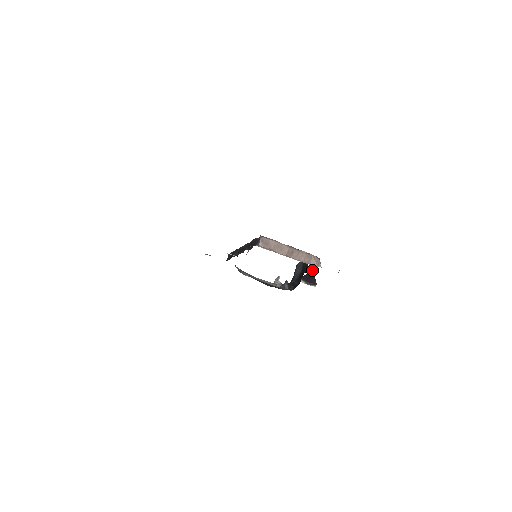
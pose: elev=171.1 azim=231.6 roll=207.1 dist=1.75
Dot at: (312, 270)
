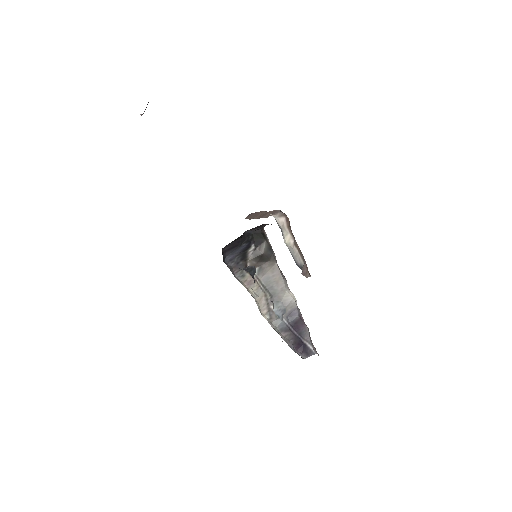
Dot at: occluded
